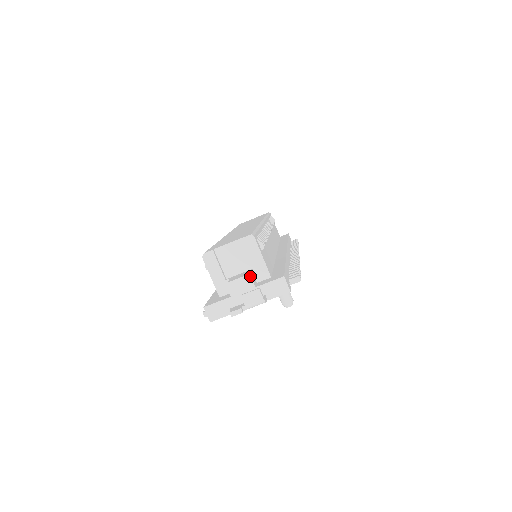
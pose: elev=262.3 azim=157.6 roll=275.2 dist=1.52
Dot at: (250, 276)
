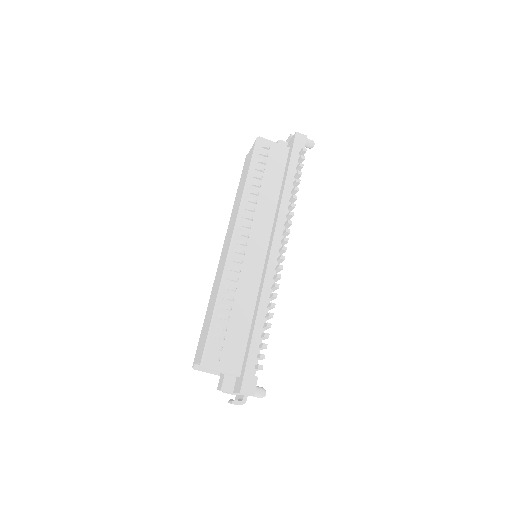
Dot at: (223, 390)
